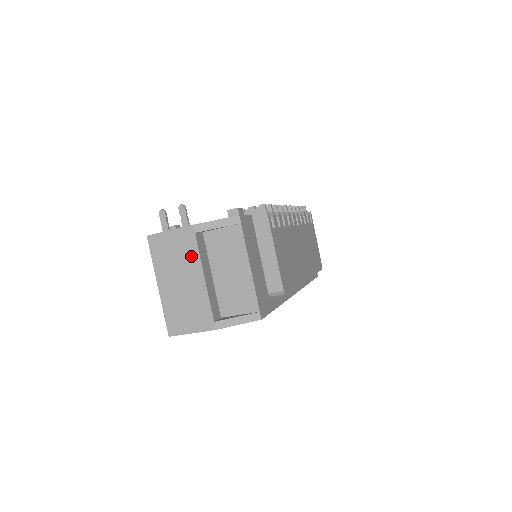
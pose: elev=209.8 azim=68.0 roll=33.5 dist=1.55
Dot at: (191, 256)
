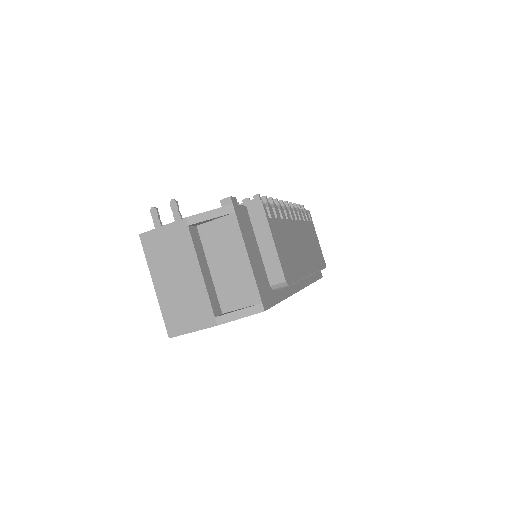
Dot at: (186, 250)
